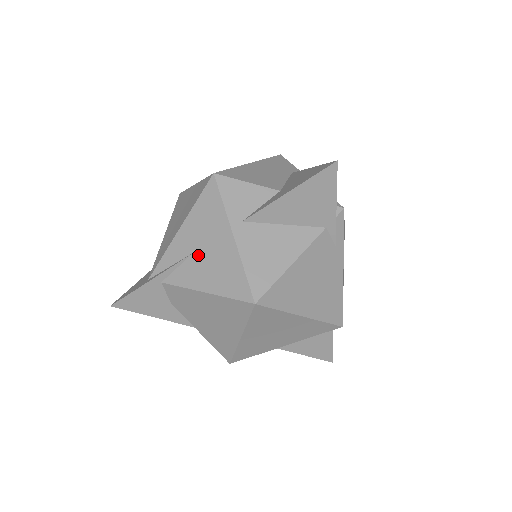
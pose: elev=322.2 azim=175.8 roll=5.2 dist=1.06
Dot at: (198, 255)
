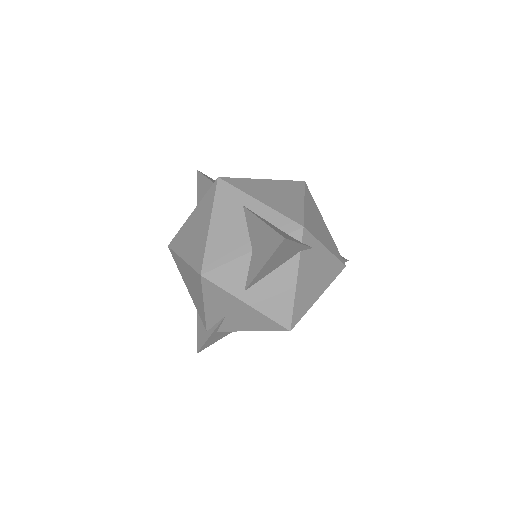
Dot at: (230, 316)
